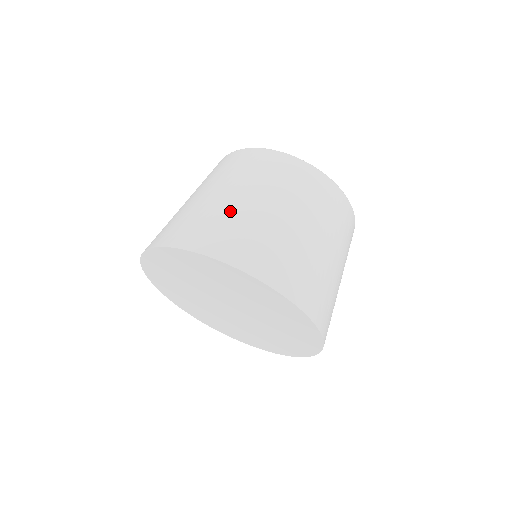
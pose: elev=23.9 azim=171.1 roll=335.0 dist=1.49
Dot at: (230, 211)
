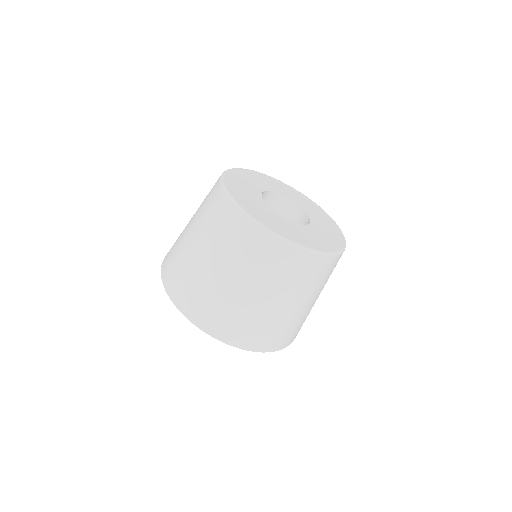
Dot at: (181, 239)
